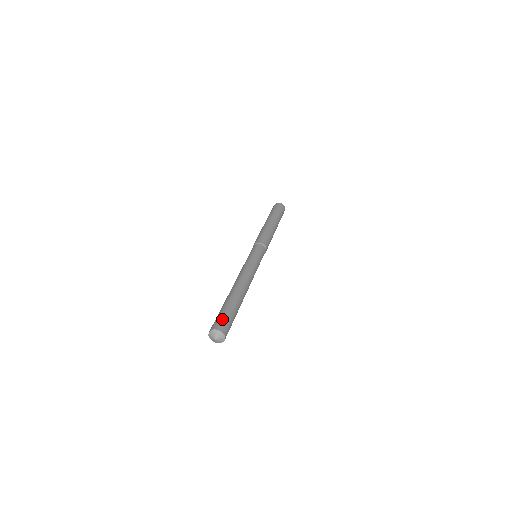
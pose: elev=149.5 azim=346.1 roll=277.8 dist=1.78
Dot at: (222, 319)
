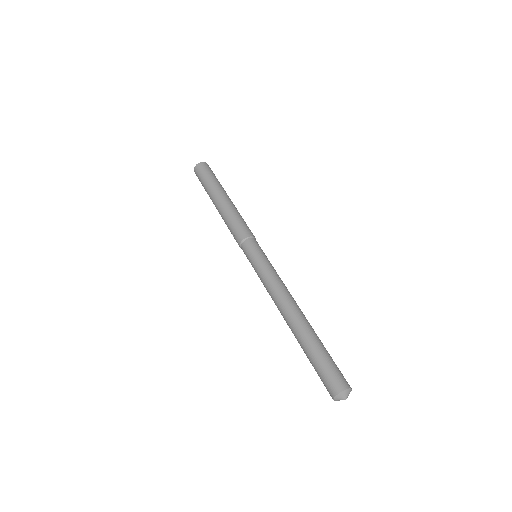
Dot at: (337, 371)
